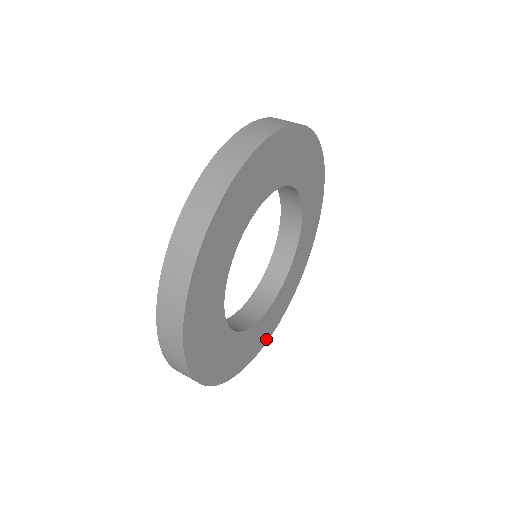
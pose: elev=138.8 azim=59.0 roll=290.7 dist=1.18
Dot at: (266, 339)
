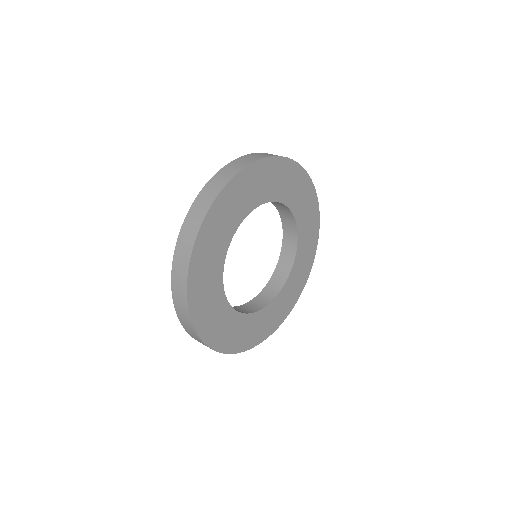
Dot at: (282, 319)
